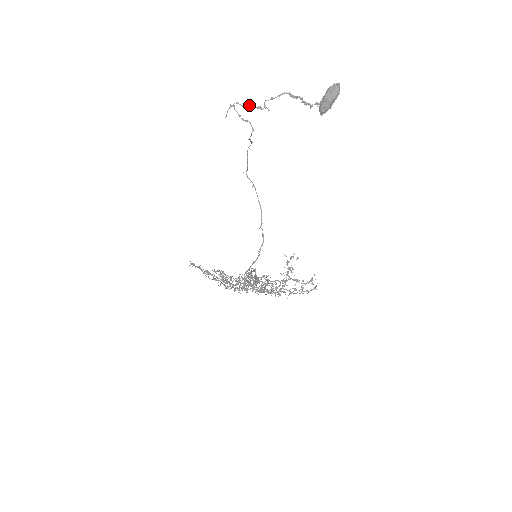
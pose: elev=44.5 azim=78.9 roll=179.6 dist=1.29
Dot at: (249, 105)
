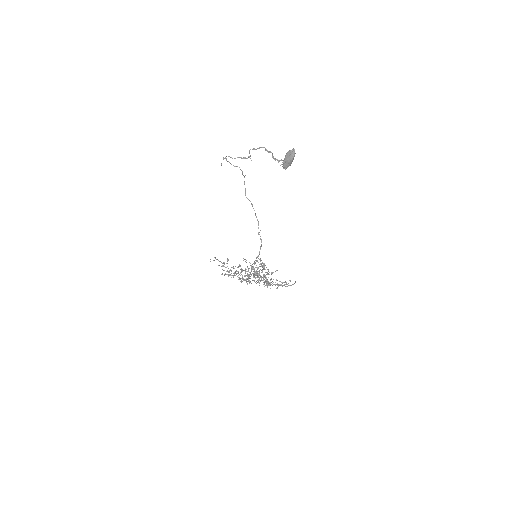
Dot at: (237, 157)
